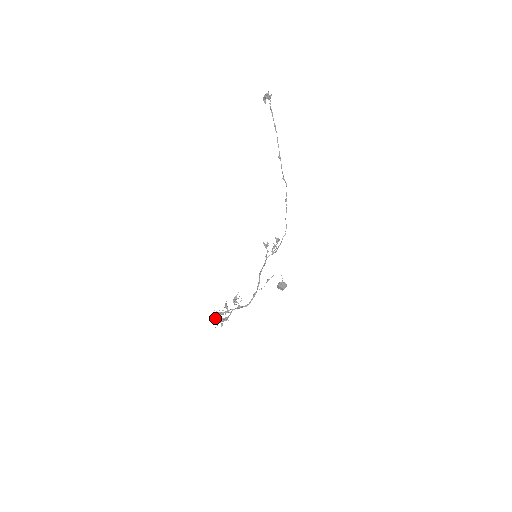
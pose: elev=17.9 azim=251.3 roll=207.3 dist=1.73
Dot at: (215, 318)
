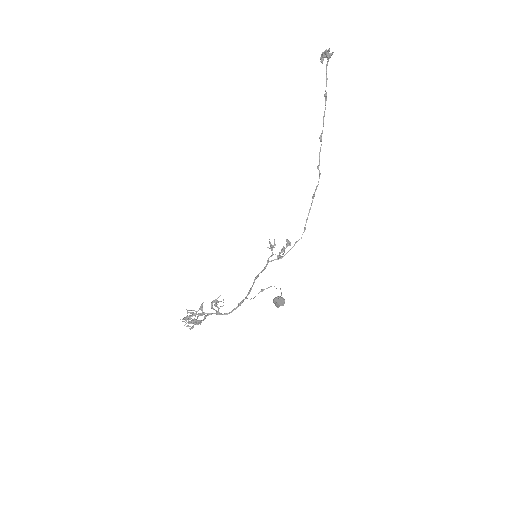
Dot at: (185, 318)
